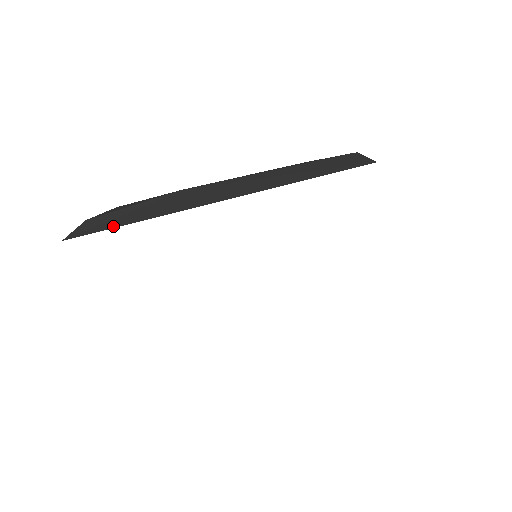
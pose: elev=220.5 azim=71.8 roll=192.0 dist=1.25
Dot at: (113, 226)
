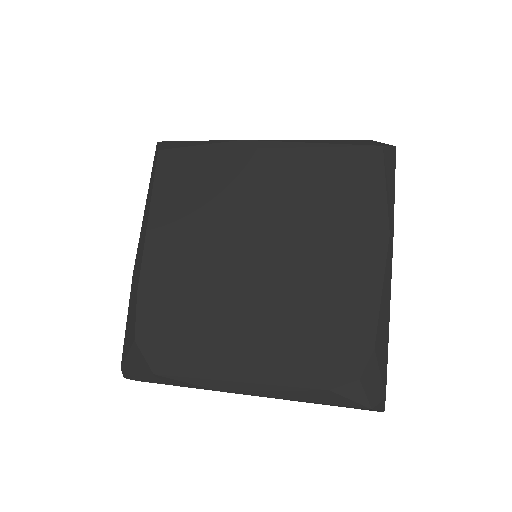
Dot at: occluded
